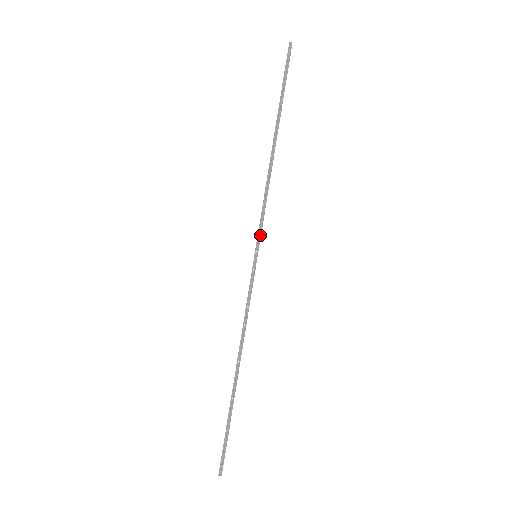
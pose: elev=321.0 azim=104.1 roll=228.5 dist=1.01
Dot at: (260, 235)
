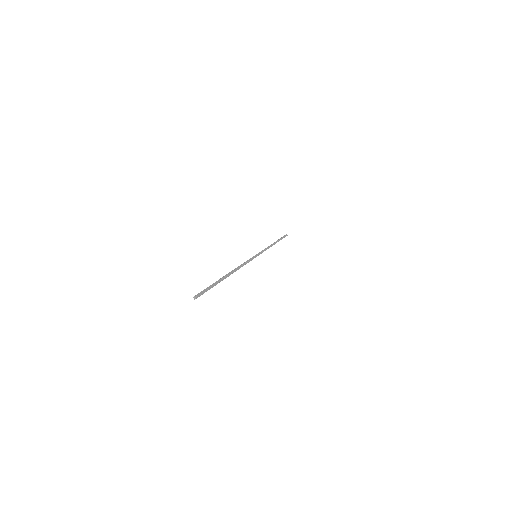
Dot at: (251, 260)
